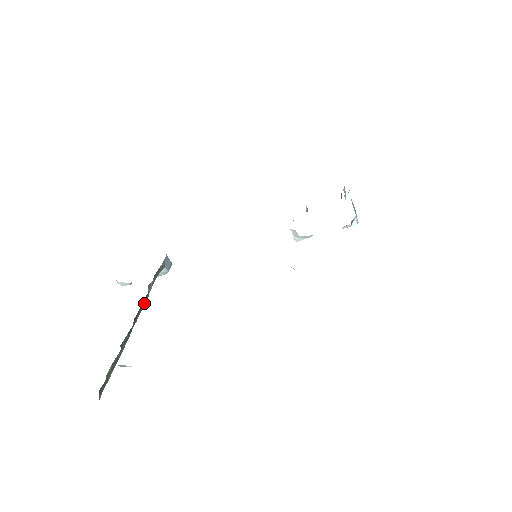
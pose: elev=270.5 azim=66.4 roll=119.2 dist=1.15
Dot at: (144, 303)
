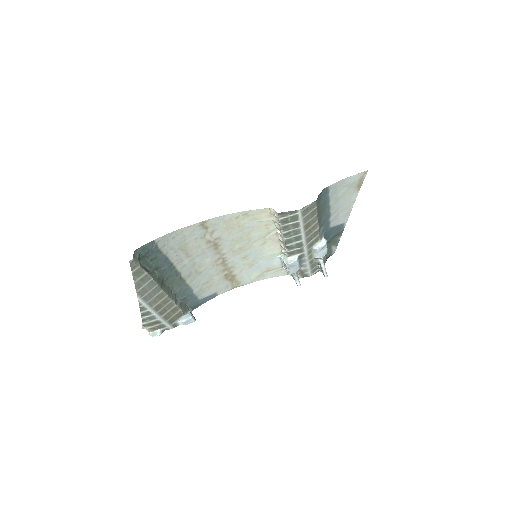
Dot at: (171, 298)
